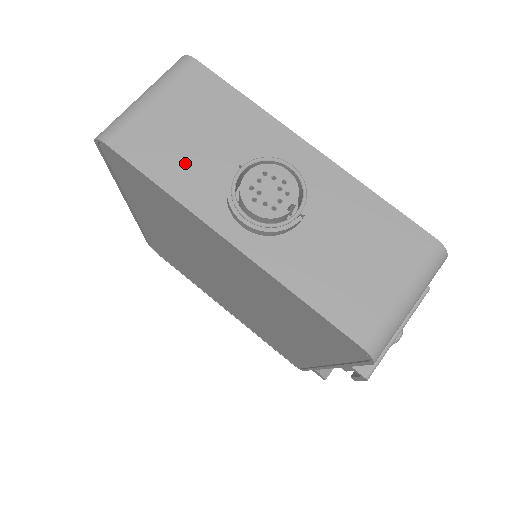
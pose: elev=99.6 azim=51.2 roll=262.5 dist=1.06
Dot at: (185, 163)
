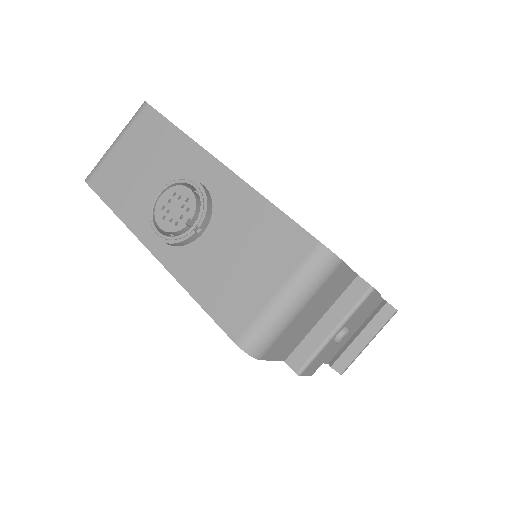
Dot at: (131, 191)
